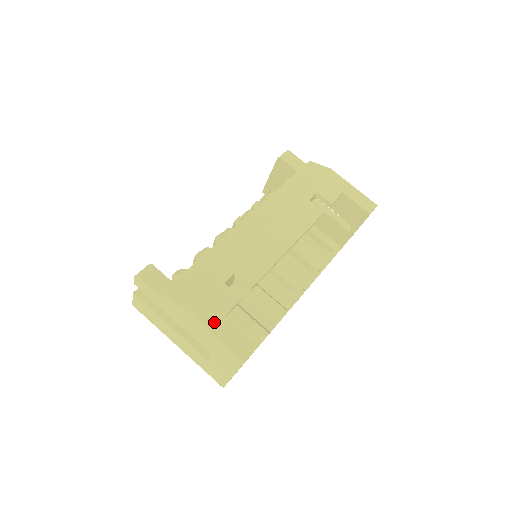
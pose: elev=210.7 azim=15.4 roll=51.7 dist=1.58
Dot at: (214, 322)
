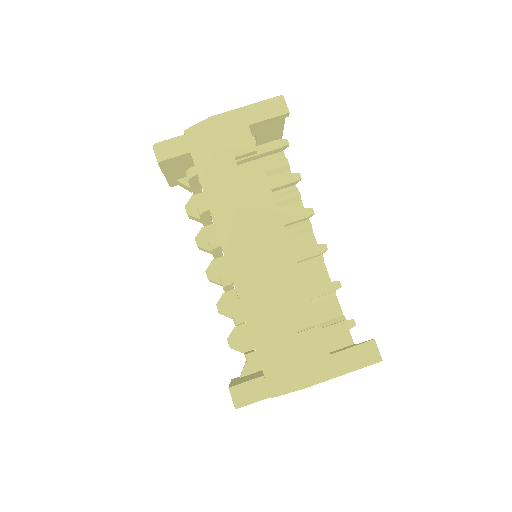
Dot at: (331, 368)
